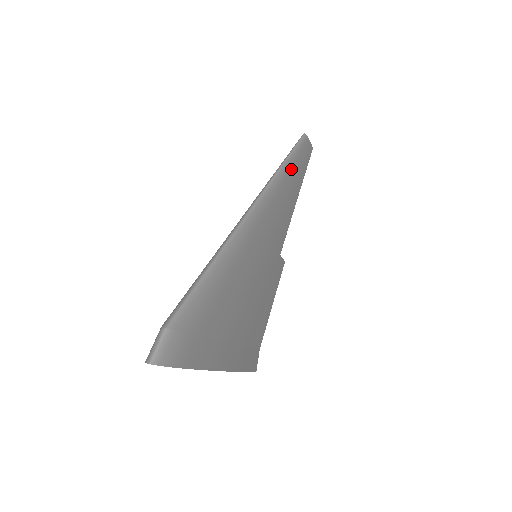
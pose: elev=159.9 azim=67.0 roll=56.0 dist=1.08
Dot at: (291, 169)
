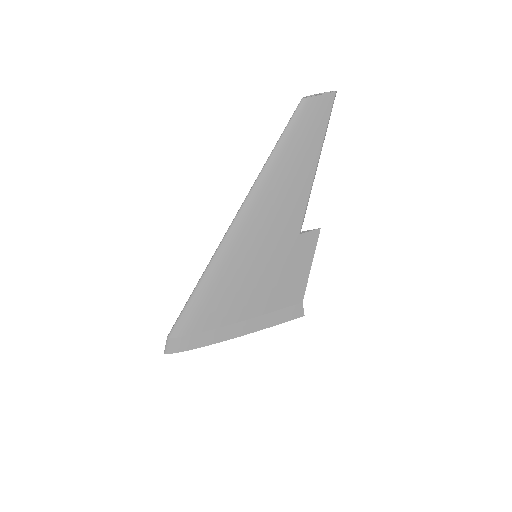
Dot at: (278, 163)
